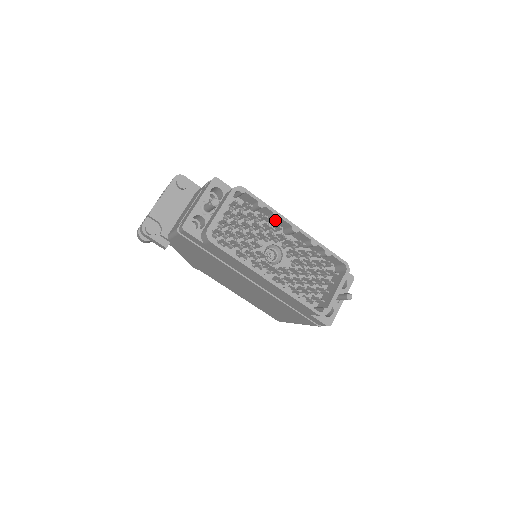
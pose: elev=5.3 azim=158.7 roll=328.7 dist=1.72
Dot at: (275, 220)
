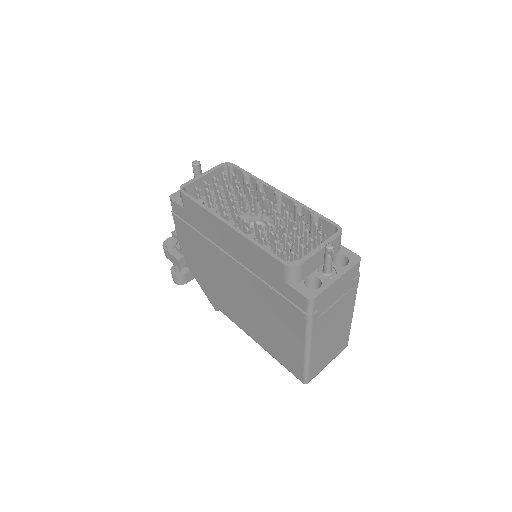
Dot at: occluded
